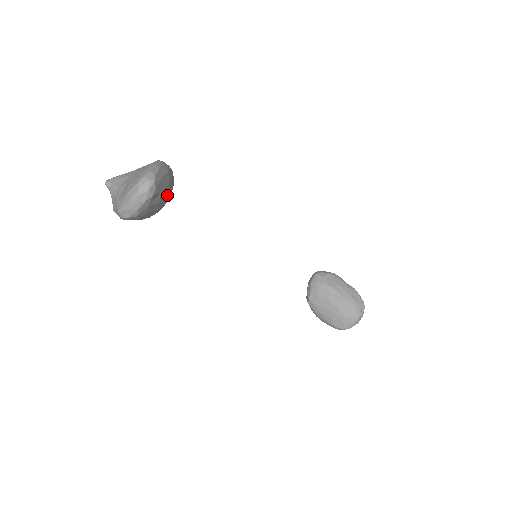
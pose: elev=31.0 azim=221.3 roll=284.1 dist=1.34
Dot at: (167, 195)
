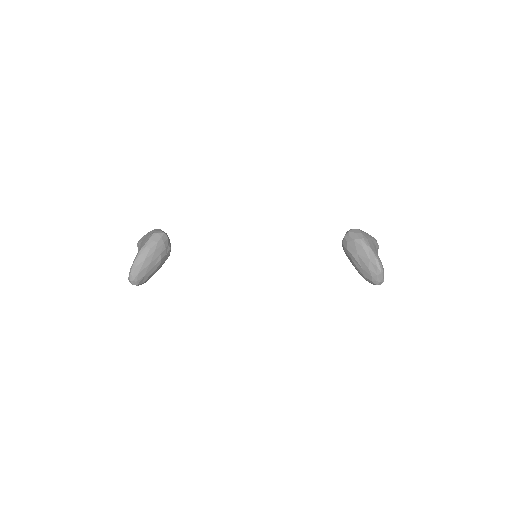
Dot at: (156, 265)
